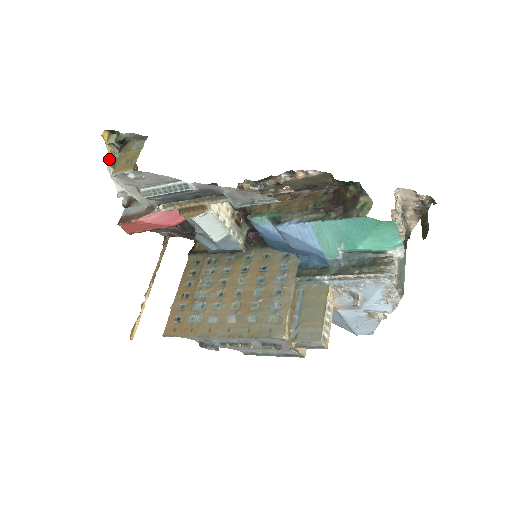
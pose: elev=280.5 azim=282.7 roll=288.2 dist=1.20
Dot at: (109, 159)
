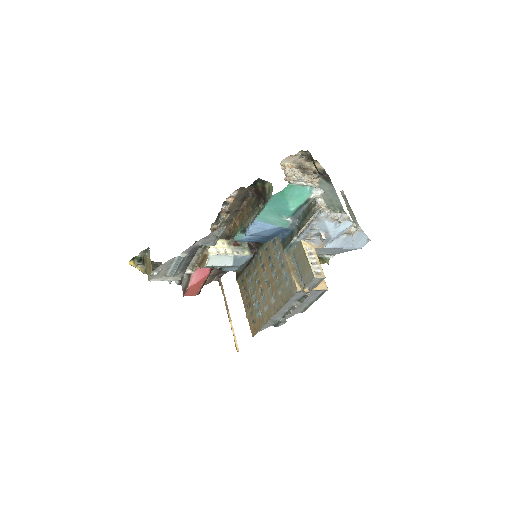
Dot at: occluded
